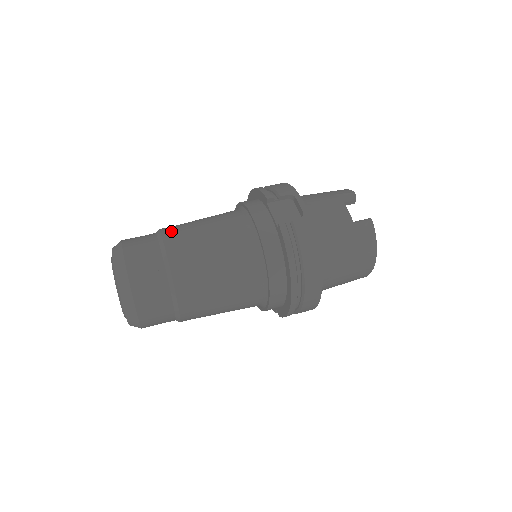
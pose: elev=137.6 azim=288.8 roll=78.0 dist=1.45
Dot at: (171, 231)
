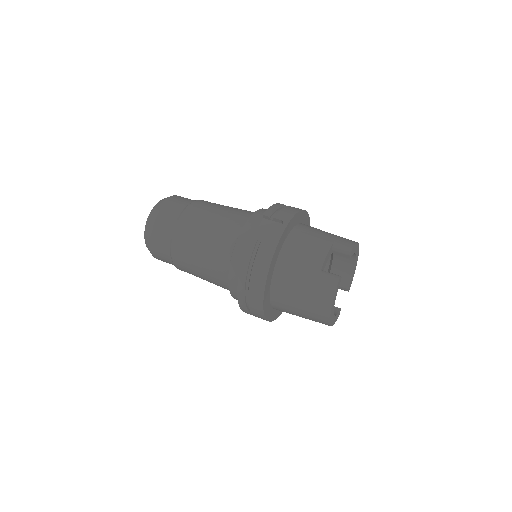
Dot at: (198, 204)
